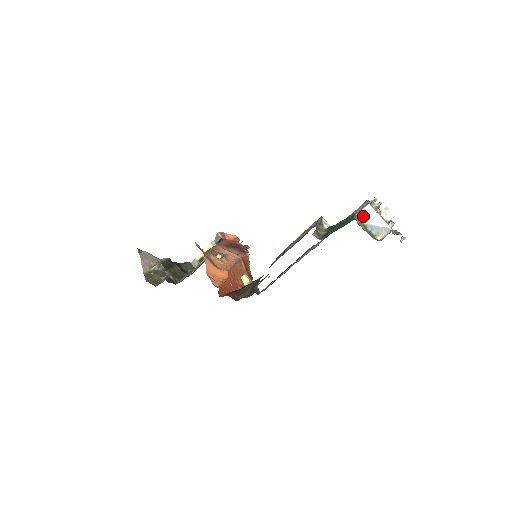
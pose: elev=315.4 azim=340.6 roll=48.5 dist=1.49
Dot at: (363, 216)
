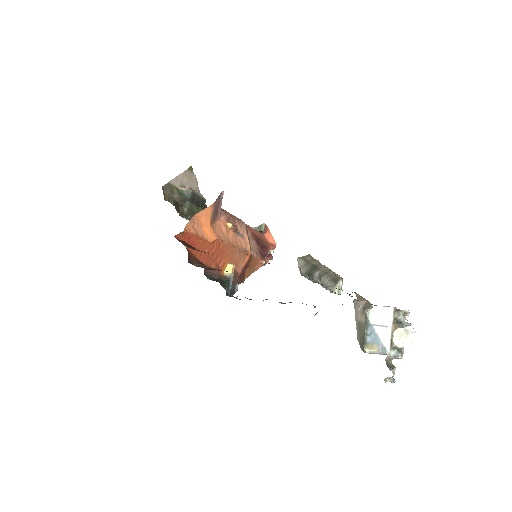
Dot at: (376, 313)
